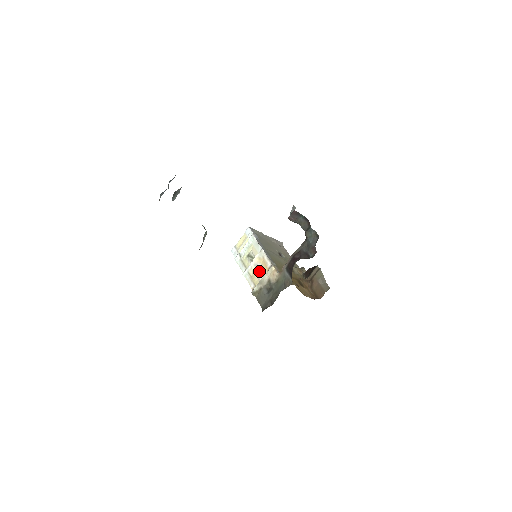
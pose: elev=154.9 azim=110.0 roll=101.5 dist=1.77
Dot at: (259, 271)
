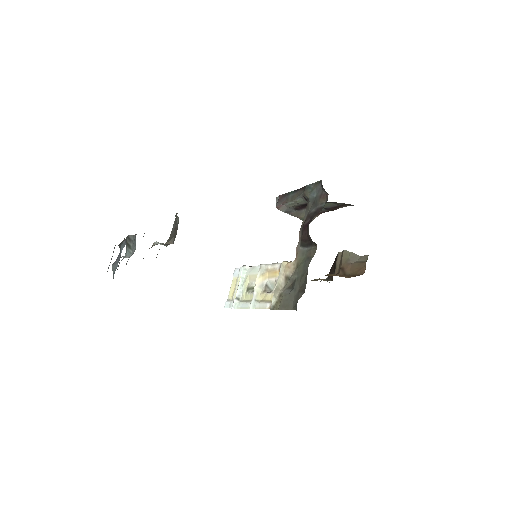
Dot at: (269, 288)
